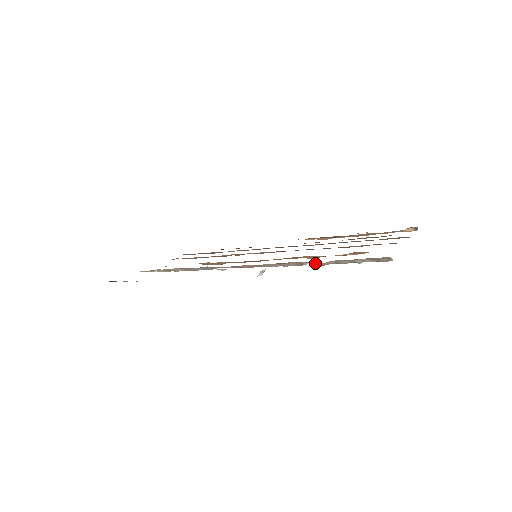
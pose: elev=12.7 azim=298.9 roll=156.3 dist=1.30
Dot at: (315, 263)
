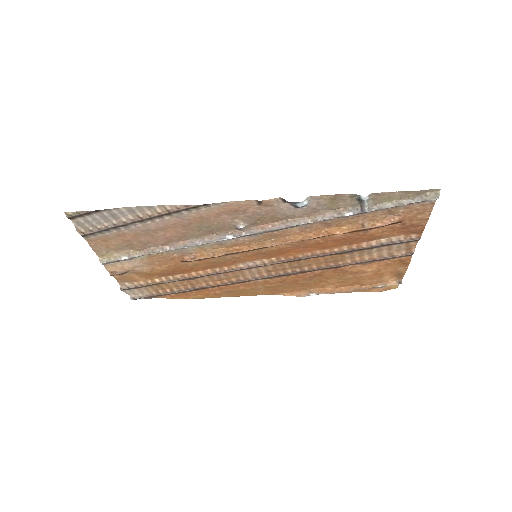
Dot at: (354, 214)
